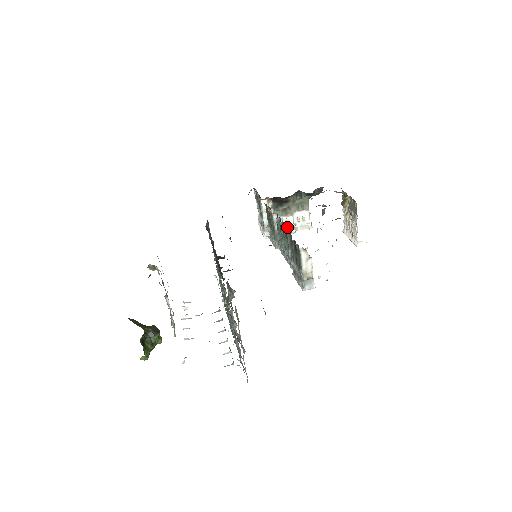
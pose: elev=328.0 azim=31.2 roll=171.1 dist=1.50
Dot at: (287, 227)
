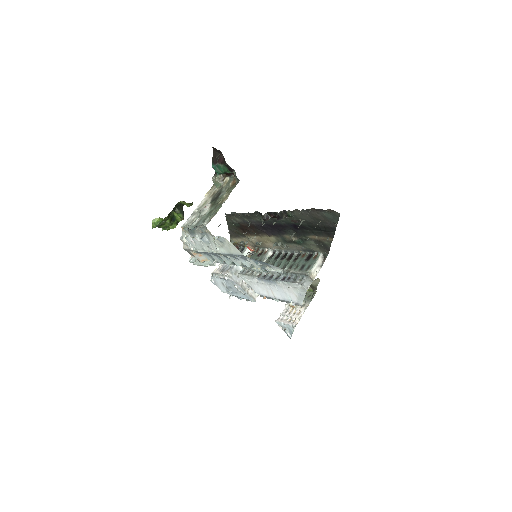
Dot at: (294, 253)
